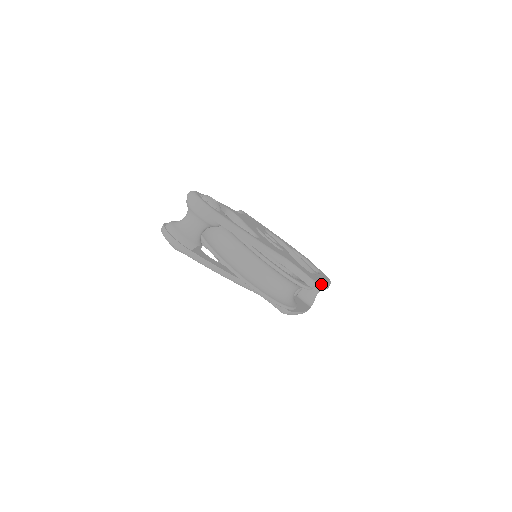
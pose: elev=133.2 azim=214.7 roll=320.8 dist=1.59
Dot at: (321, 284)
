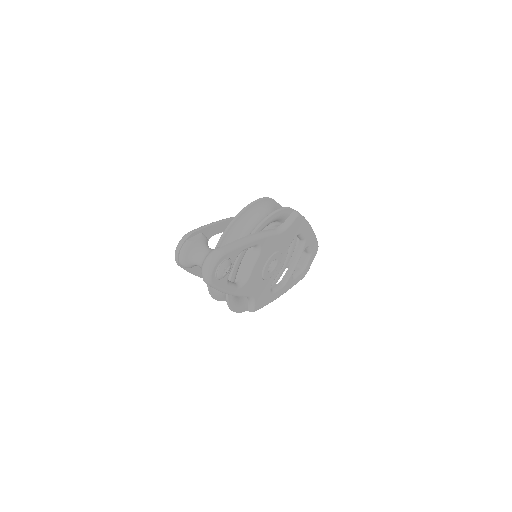
Dot at: occluded
